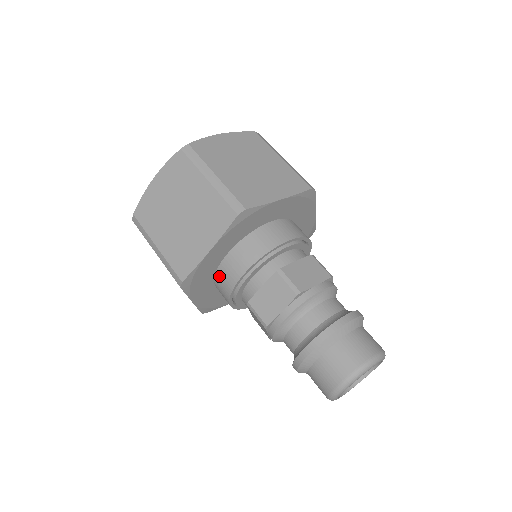
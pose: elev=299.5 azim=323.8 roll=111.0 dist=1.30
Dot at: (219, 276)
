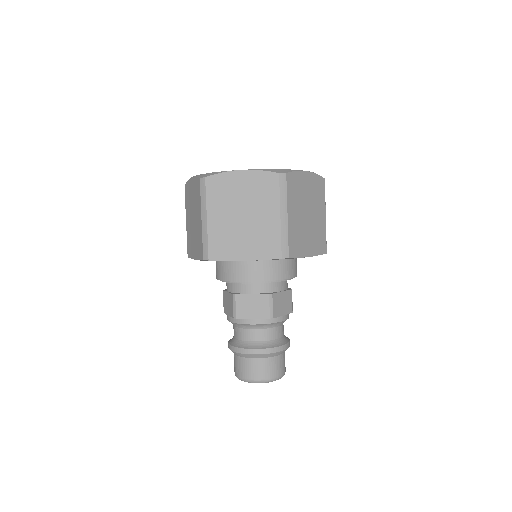
Dot at: (230, 264)
